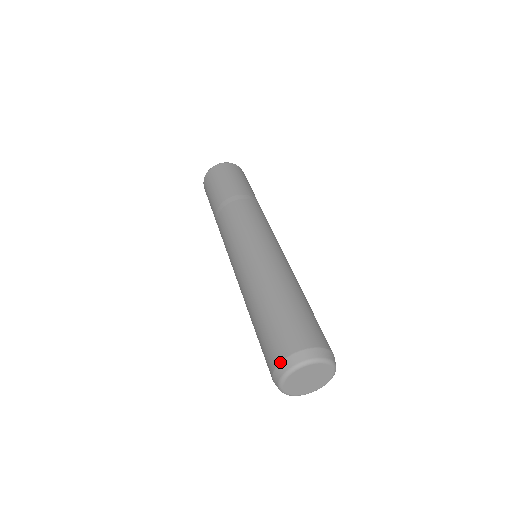
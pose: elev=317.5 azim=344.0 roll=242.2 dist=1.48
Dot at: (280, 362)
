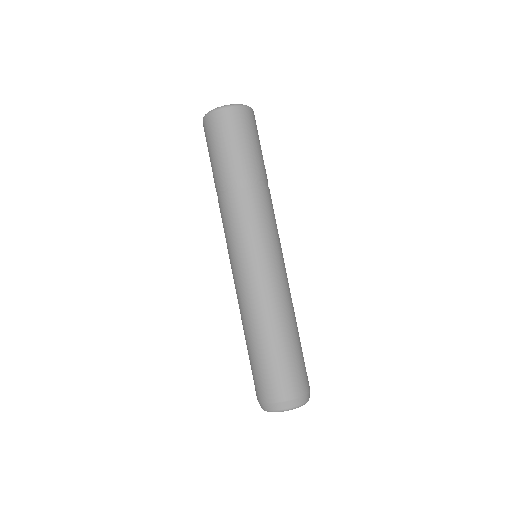
Dot at: (284, 401)
